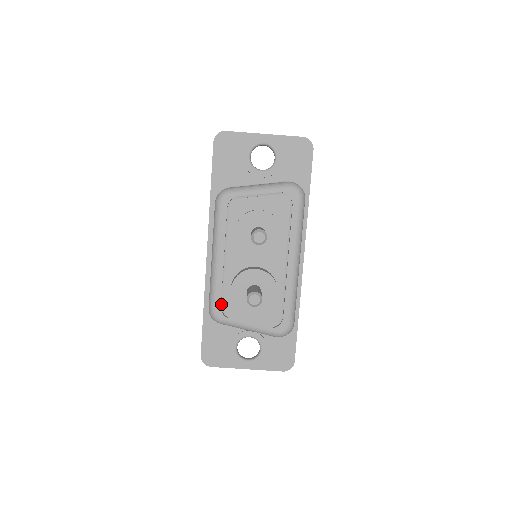
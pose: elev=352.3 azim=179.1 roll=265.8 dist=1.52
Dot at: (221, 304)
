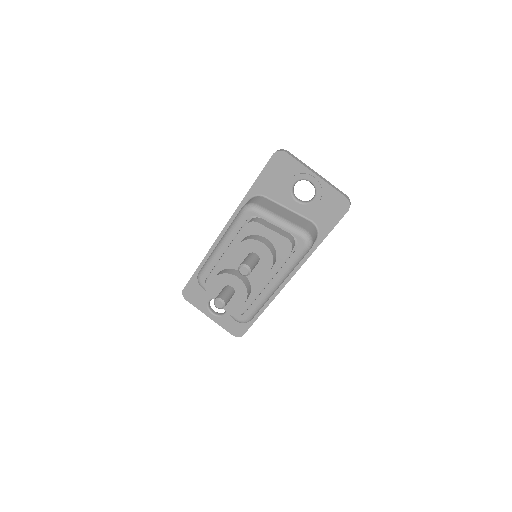
Dot at: (208, 276)
